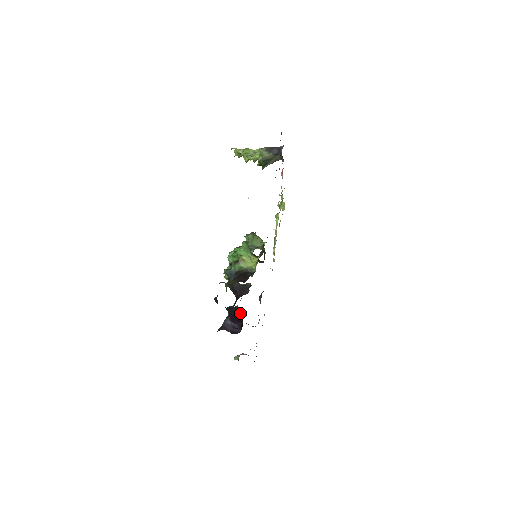
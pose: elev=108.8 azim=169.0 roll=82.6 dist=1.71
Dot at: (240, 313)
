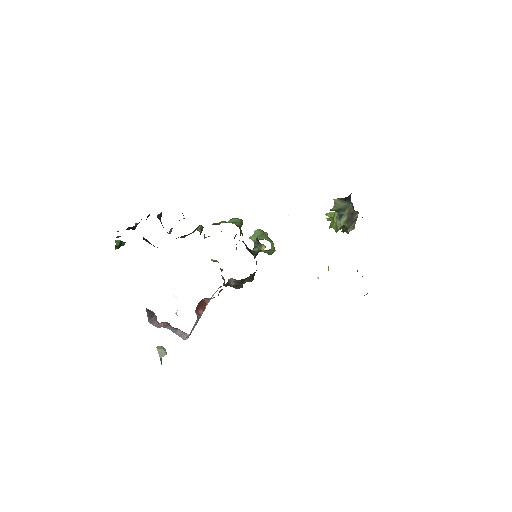
Dot at: occluded
